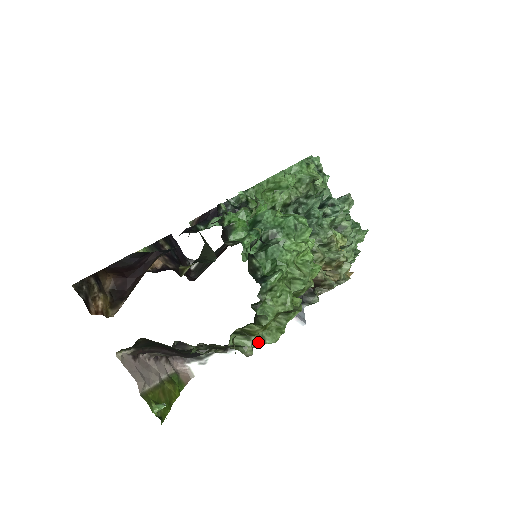
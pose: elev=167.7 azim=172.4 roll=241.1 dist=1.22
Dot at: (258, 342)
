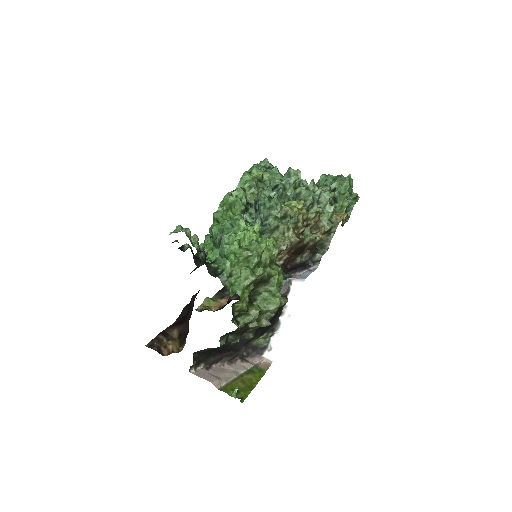
Dot at: (257, 313)
